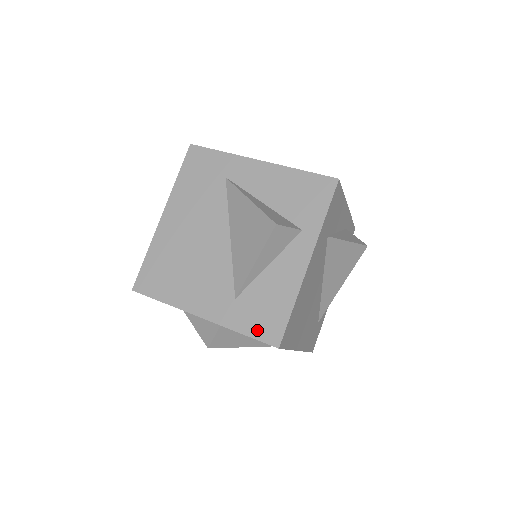
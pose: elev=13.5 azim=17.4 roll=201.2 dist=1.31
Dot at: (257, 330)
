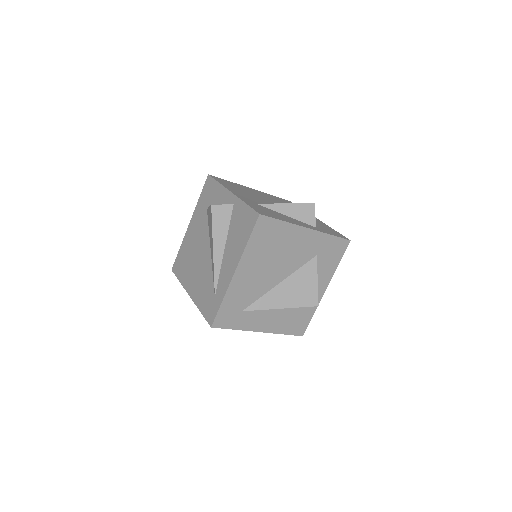
Dot at: (256, 208)
